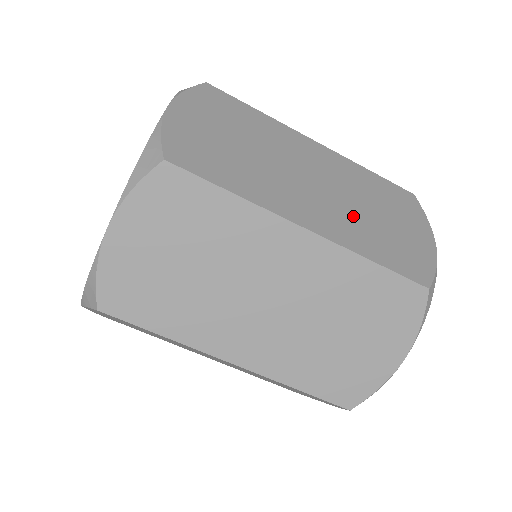
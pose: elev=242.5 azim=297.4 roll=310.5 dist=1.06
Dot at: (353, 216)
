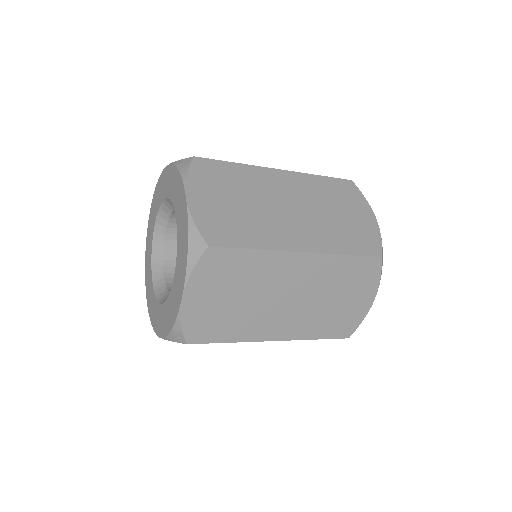
Dot at: (324, 225)
